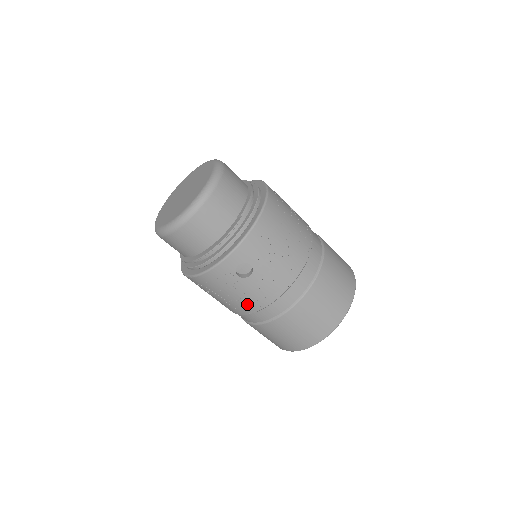
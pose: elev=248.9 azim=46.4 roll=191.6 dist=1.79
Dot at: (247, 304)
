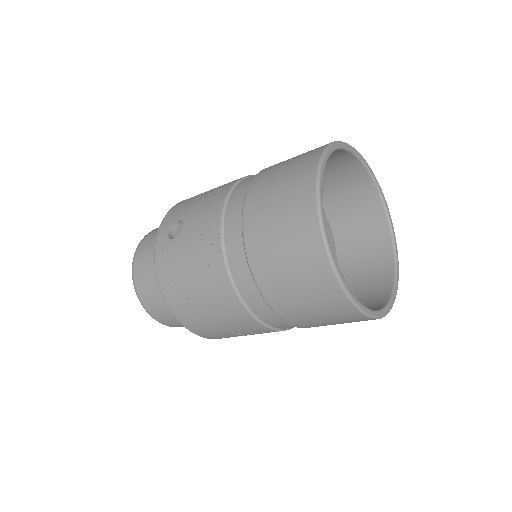
Dot at: (207, 255)
